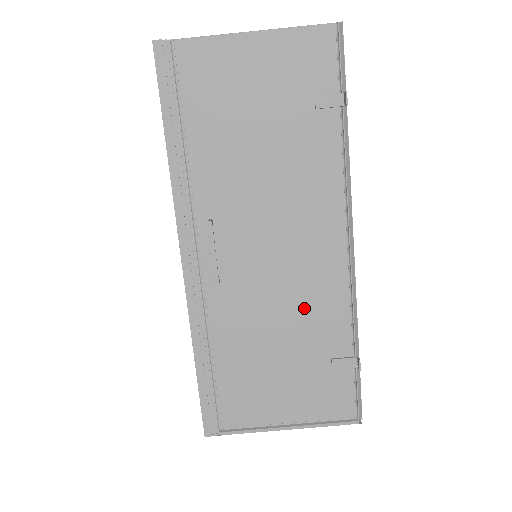
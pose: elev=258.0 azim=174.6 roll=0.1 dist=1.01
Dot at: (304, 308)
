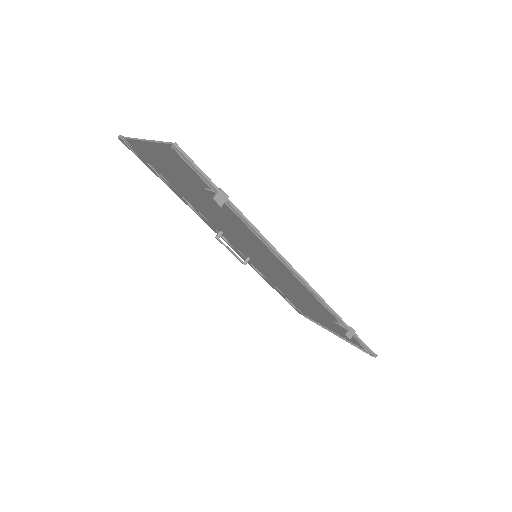
Dot at: (300, 292)
